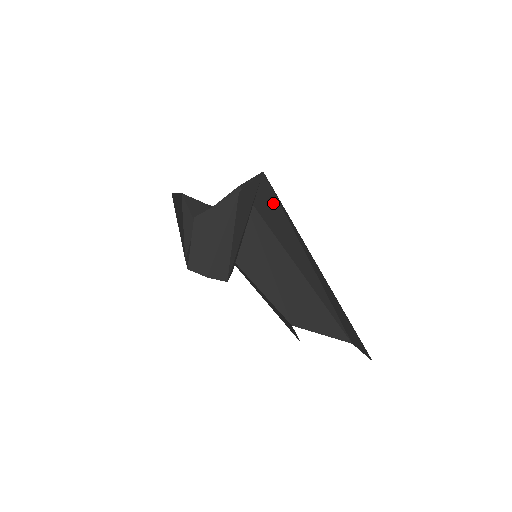
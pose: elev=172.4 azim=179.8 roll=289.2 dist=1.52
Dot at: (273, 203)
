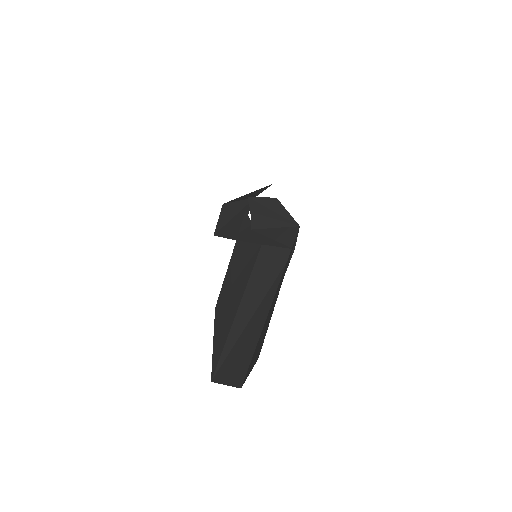
Dot at: (278, 264)
